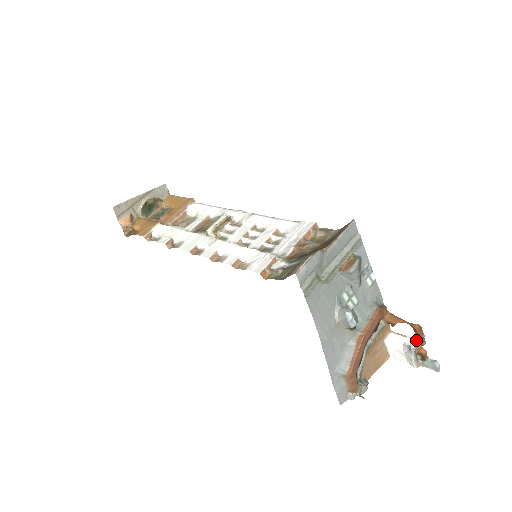
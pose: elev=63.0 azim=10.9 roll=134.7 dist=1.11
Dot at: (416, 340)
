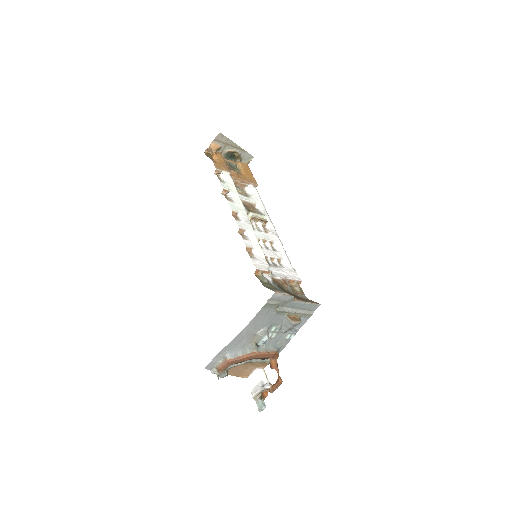
Dot at: (271, 386)
